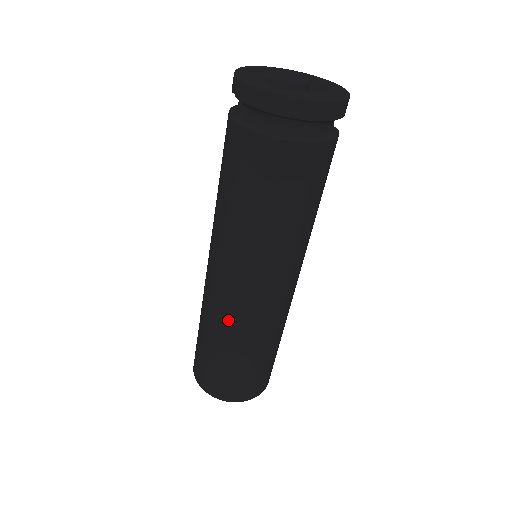
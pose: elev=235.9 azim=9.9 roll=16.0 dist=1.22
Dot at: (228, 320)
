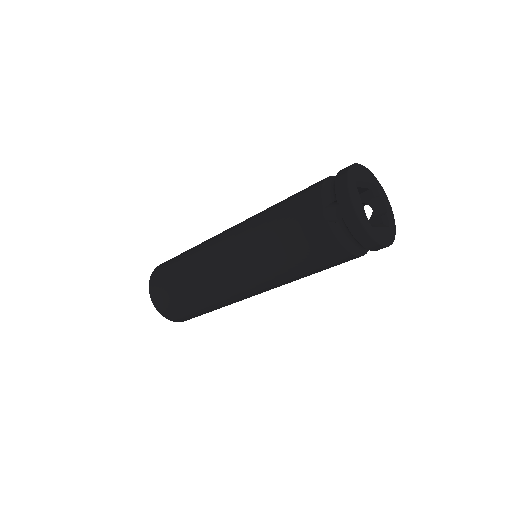
Dot at: (220, 296)
